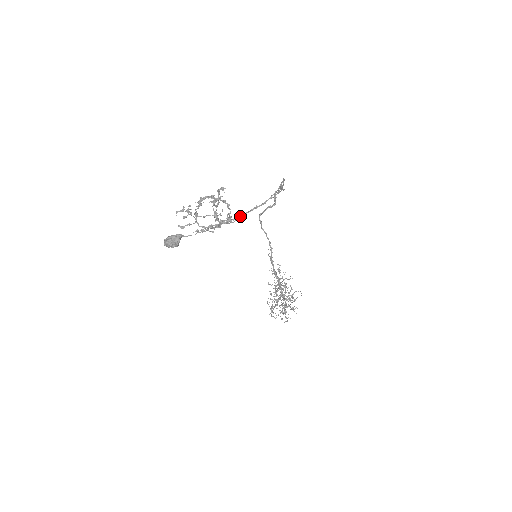
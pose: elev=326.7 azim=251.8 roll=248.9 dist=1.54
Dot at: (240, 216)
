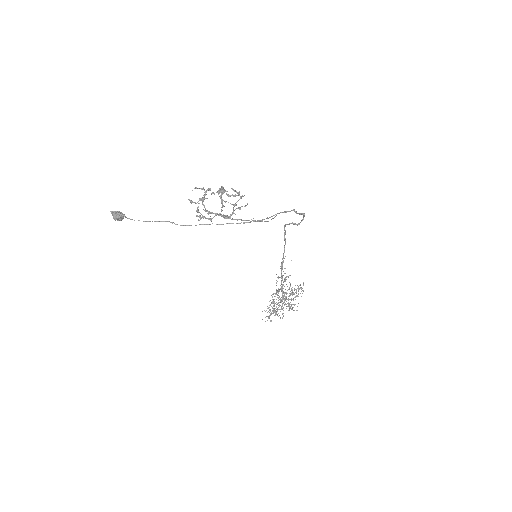
Dot at: (236, 219)
